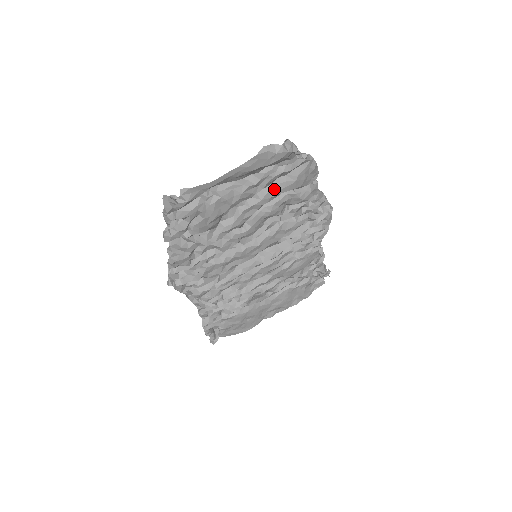
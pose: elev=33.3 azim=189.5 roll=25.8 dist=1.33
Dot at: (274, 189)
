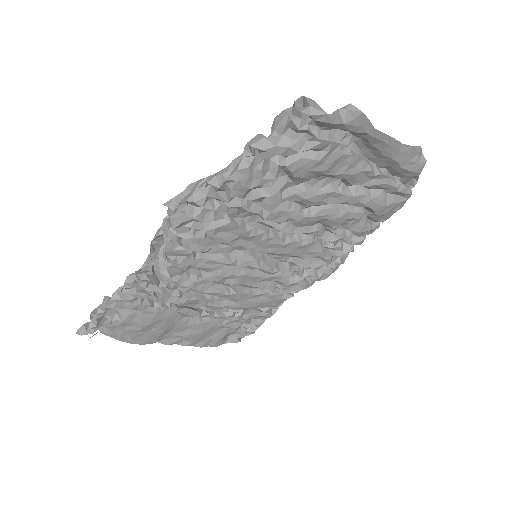
Dot at: (370, 196)
